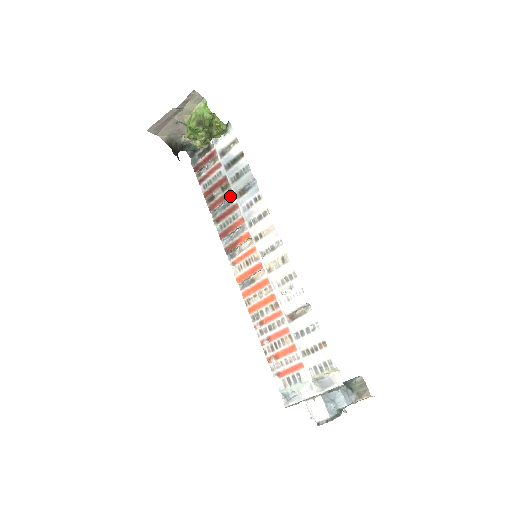
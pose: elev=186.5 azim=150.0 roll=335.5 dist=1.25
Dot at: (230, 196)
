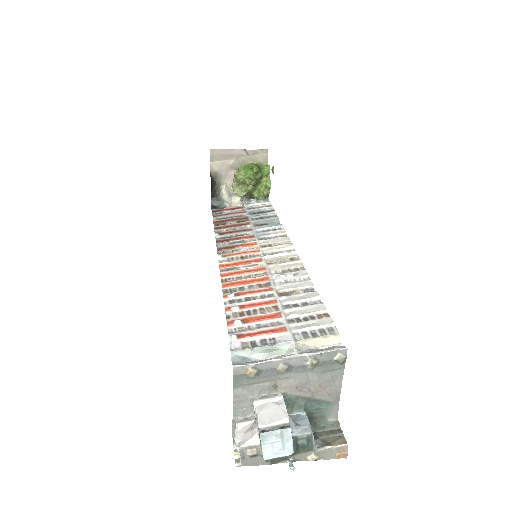
Dot at: (245, 225)
